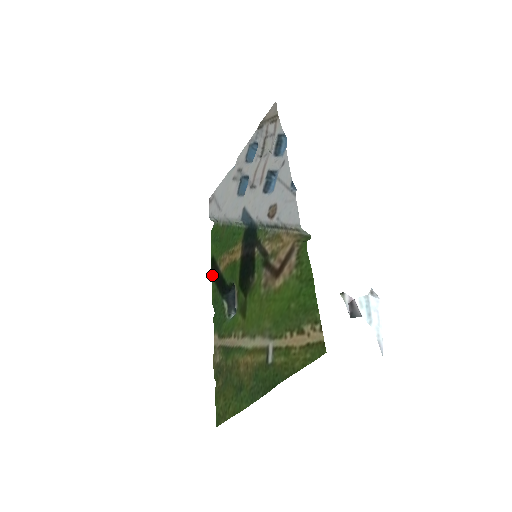
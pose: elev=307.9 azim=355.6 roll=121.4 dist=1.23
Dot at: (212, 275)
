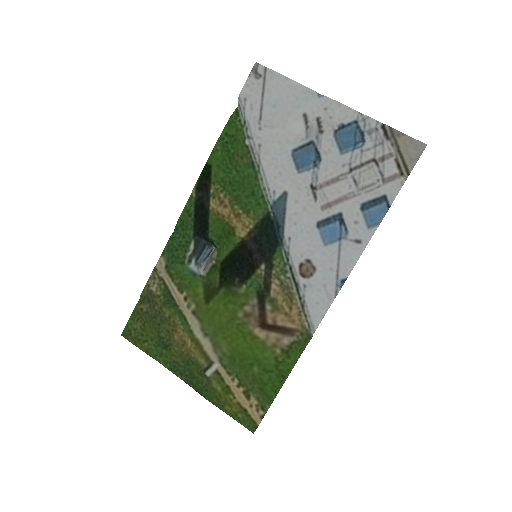
Dot at: (196, 189)
